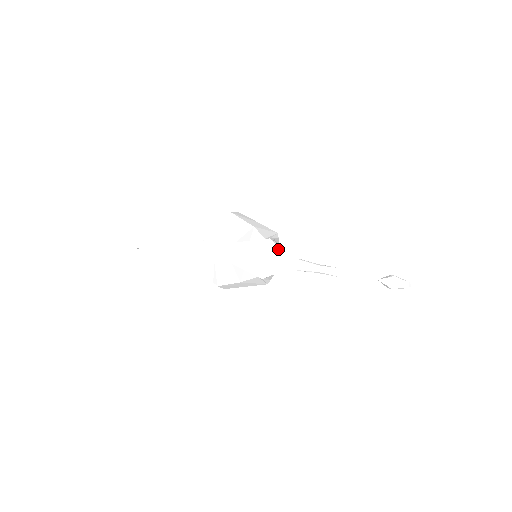
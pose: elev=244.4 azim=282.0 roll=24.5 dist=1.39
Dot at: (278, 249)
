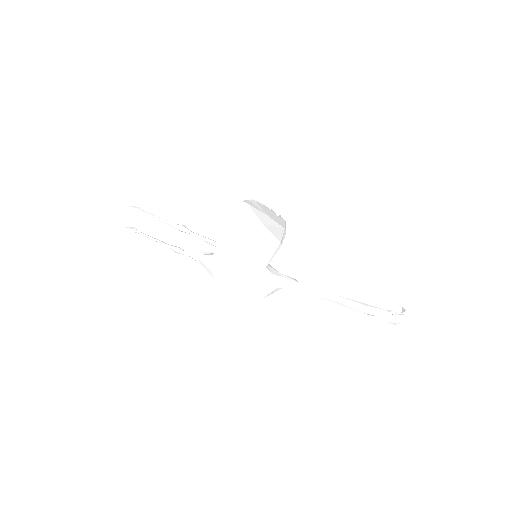
Dot at: (273, 277)
